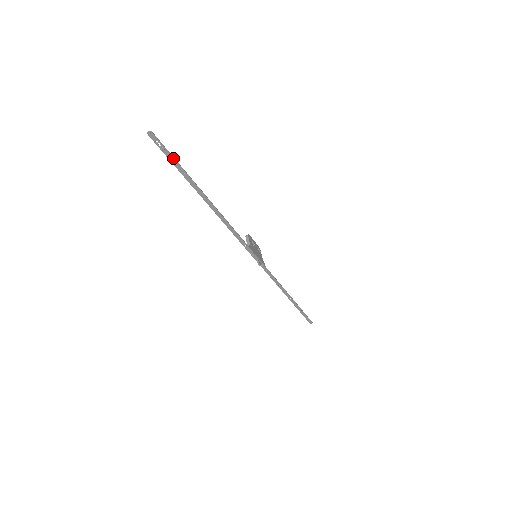
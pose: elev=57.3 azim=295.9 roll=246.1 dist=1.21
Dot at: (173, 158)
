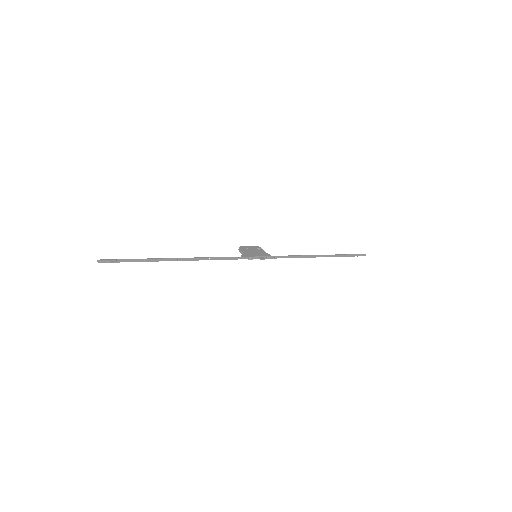
Dot at: (127, 260)
